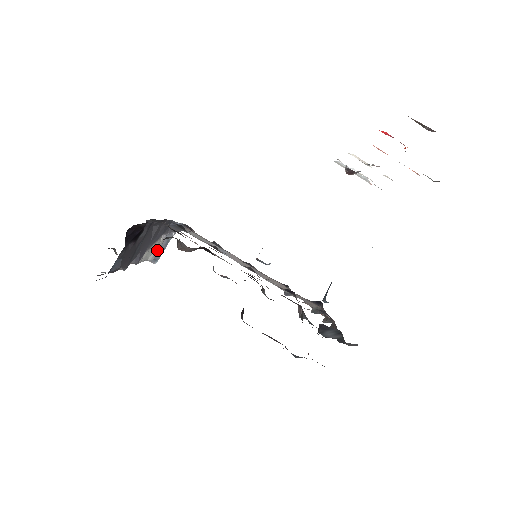
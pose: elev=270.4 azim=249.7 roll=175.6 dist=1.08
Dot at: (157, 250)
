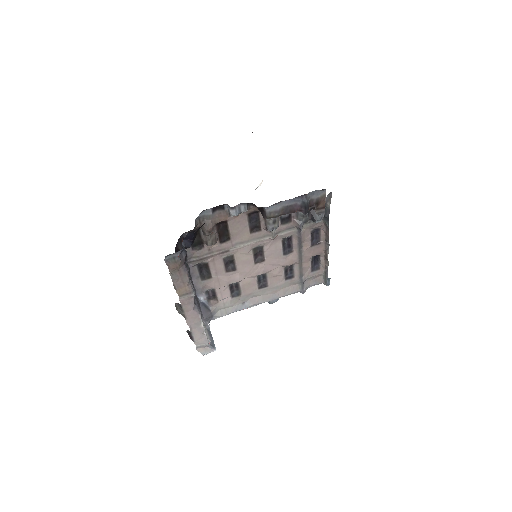
Dot at: (207, 333)
